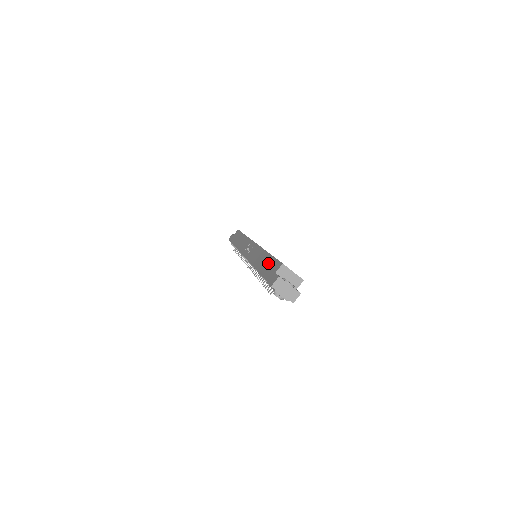
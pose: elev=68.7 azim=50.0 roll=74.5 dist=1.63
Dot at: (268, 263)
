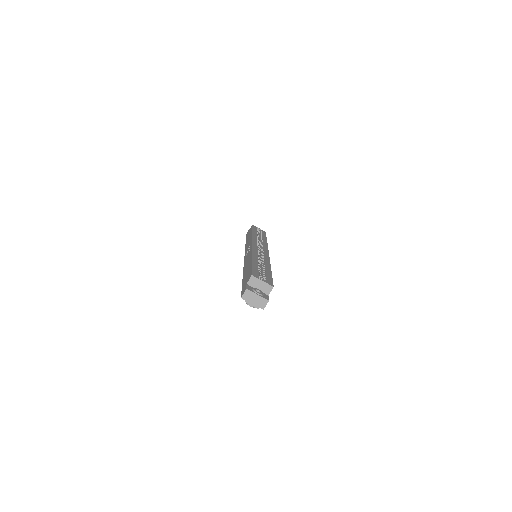
Dot at: (248, 272)
